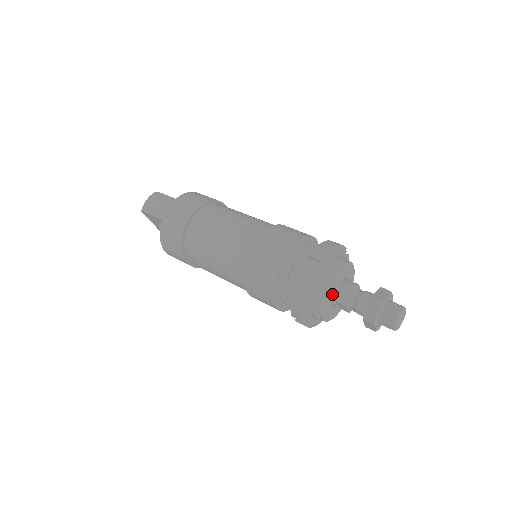
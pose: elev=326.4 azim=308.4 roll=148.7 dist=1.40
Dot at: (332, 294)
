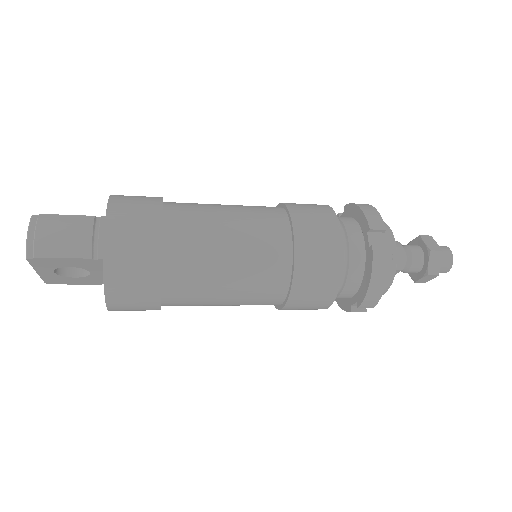
Dot at: occluded
